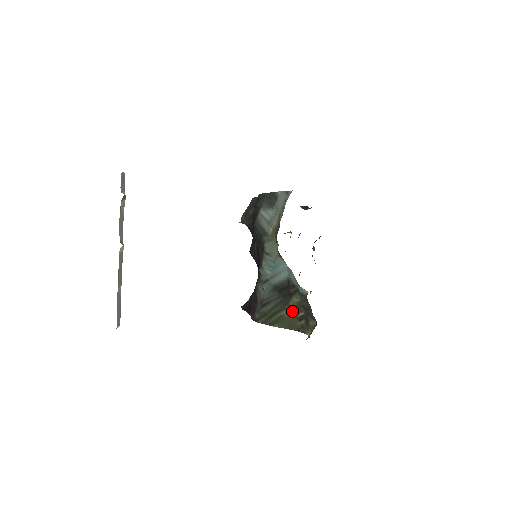
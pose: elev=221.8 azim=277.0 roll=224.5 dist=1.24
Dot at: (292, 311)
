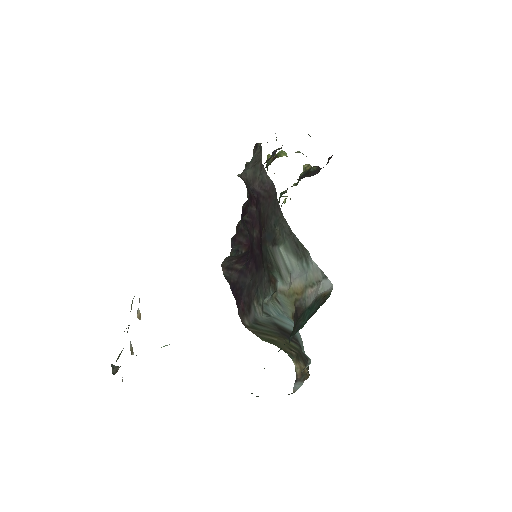
Dot at: (286, 343)
